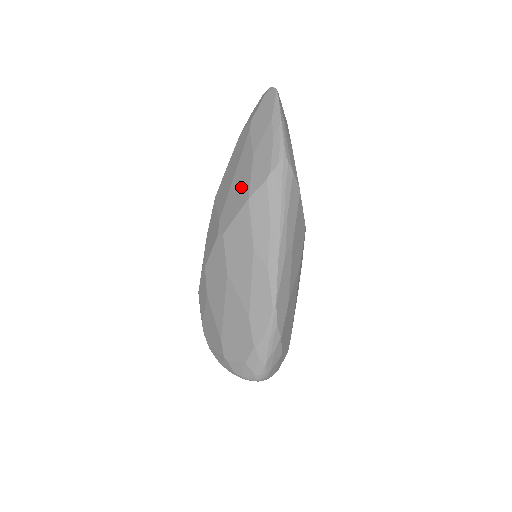
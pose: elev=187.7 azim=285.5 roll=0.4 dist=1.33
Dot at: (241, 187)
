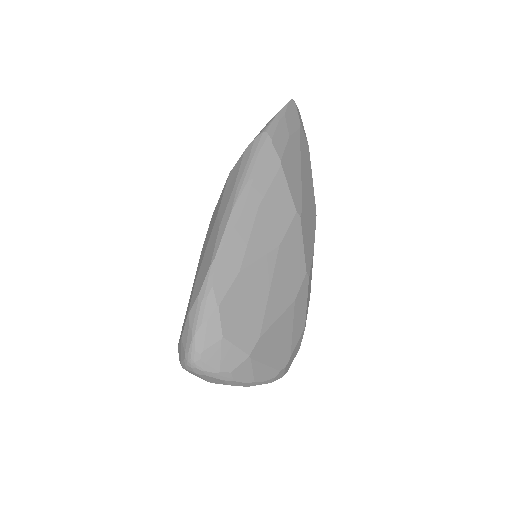
Dot at: occluded
